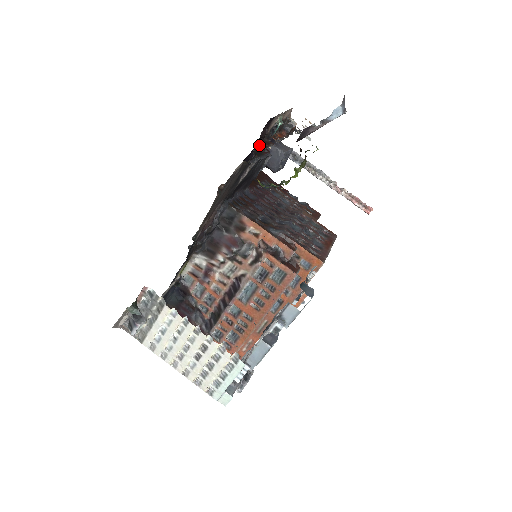
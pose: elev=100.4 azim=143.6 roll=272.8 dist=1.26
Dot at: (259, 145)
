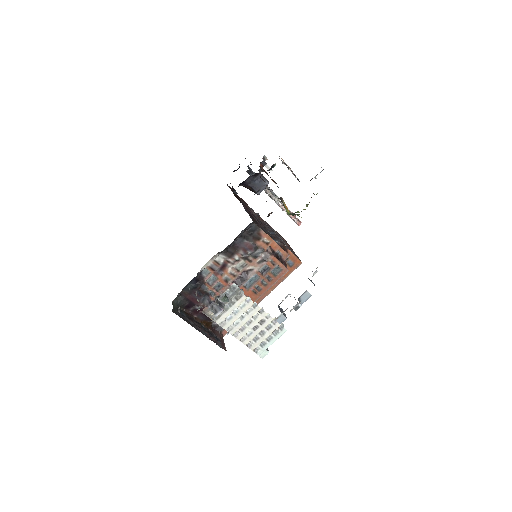
Dot at: (260, 177)
